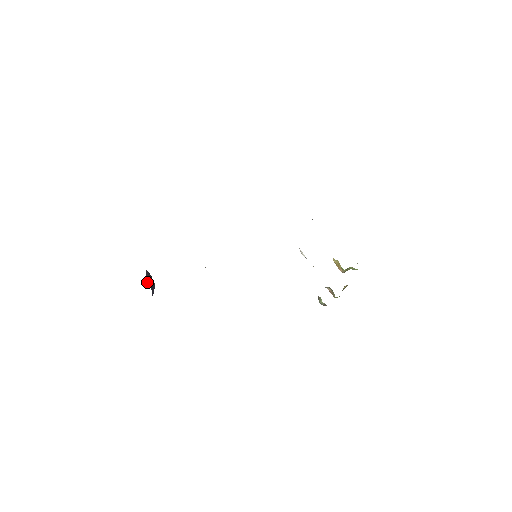
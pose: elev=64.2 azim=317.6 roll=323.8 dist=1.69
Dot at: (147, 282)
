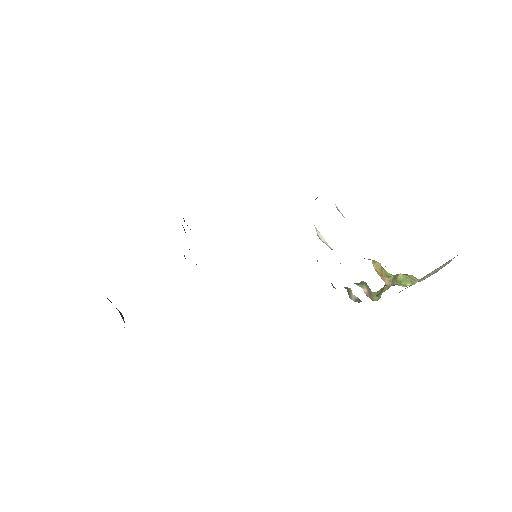
Dot at: occluded
